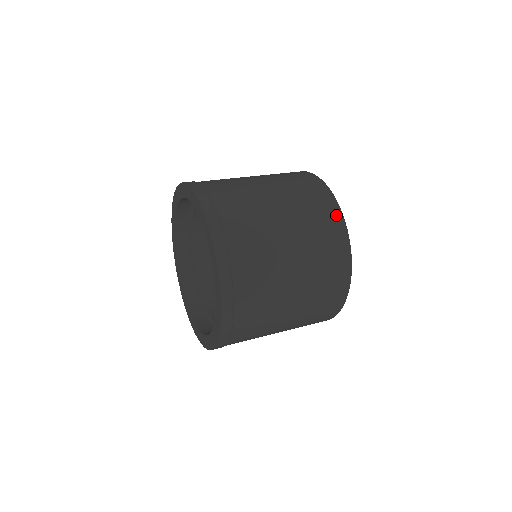
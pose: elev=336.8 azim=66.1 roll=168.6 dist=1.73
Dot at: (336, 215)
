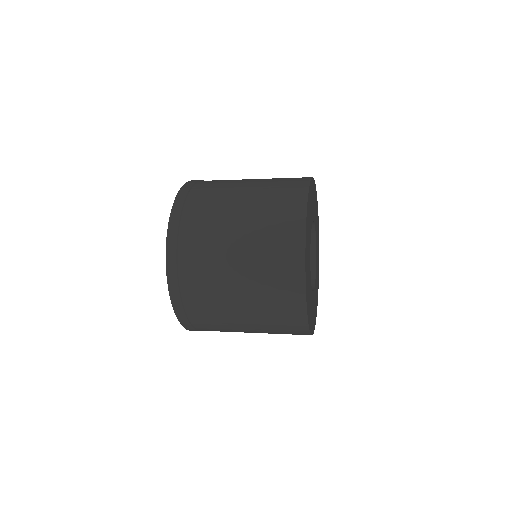
Dot at: (300, 192)
